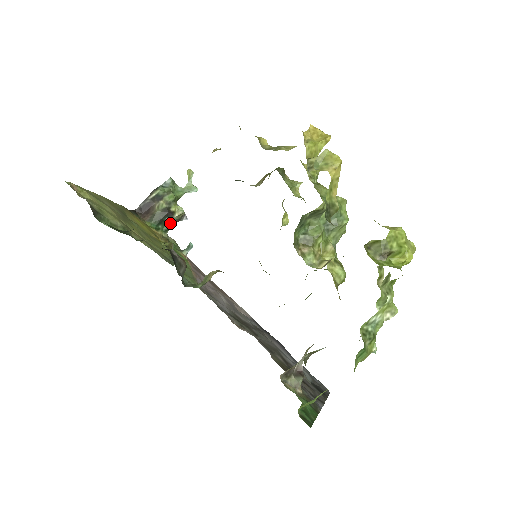
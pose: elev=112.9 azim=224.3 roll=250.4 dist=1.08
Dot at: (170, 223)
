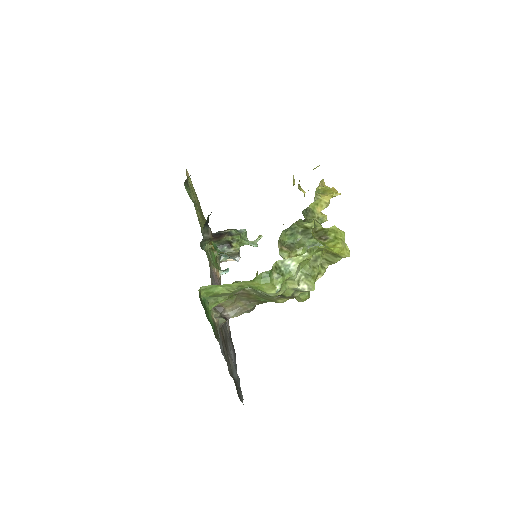
Dot at: (226, 251)
